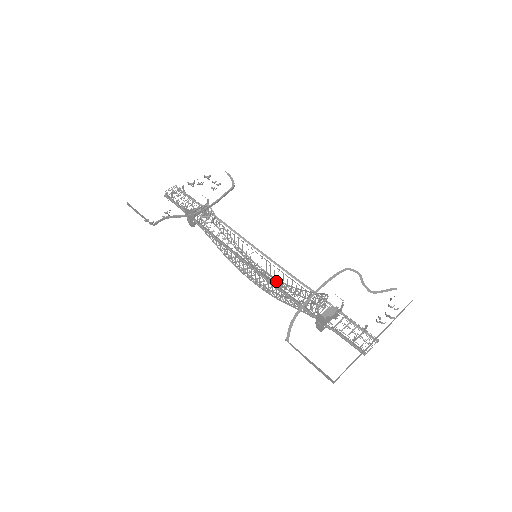
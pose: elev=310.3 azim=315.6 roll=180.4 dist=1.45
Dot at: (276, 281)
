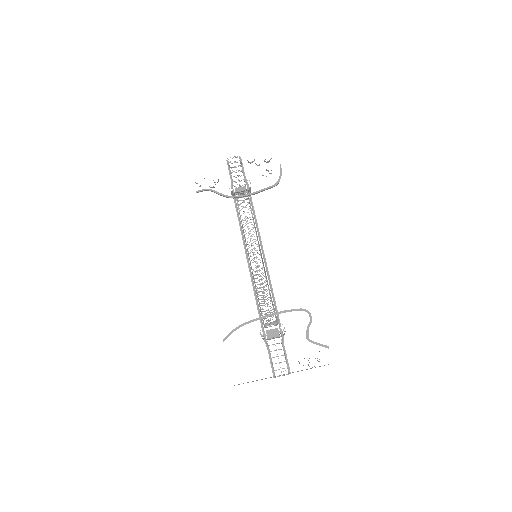
Dot at: (266, 279)
